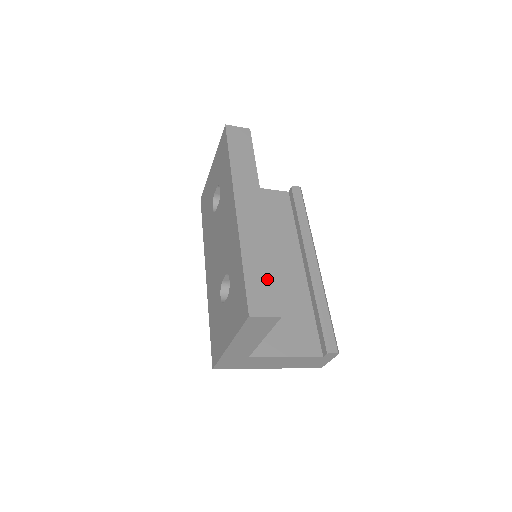
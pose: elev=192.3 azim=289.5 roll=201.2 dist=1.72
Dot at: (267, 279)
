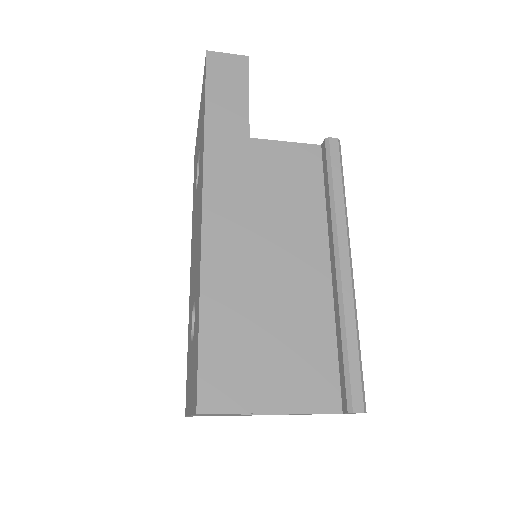
Dot at: (238, 340)
